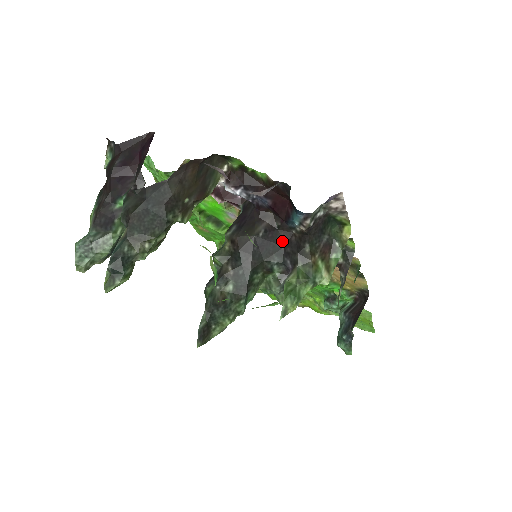
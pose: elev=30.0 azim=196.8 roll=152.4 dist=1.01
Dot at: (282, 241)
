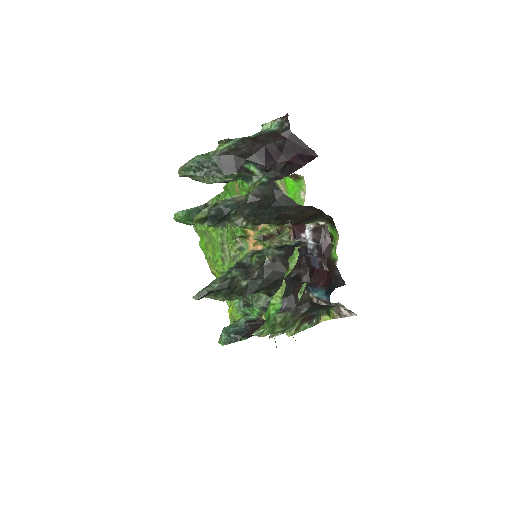
Dot at: (296, 290)
